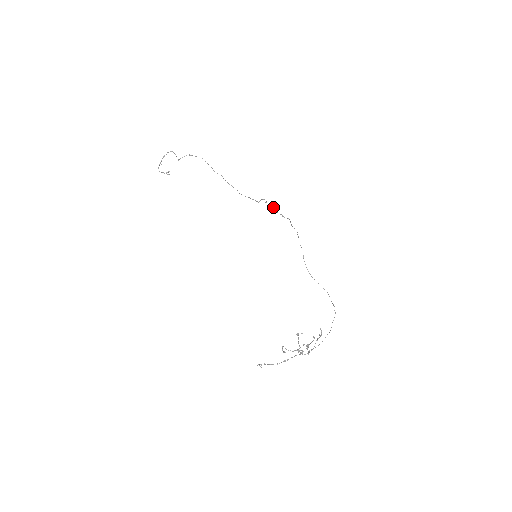
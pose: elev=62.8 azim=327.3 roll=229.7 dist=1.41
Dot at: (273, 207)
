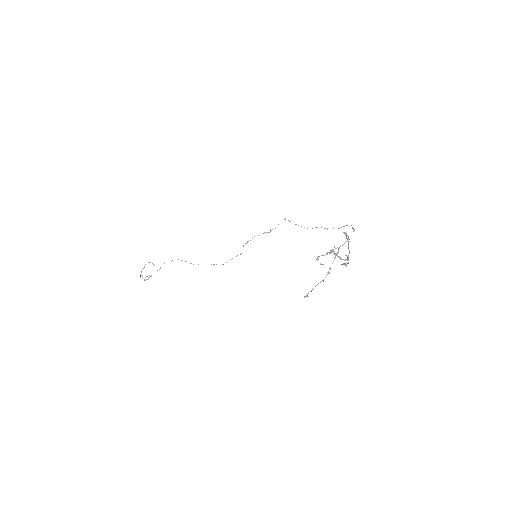
Dot at: (254, 236)
